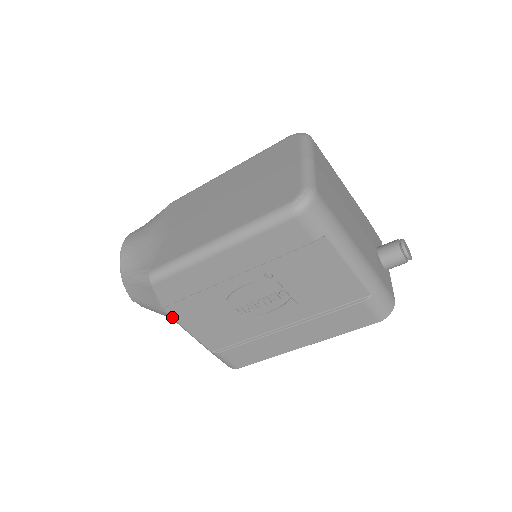
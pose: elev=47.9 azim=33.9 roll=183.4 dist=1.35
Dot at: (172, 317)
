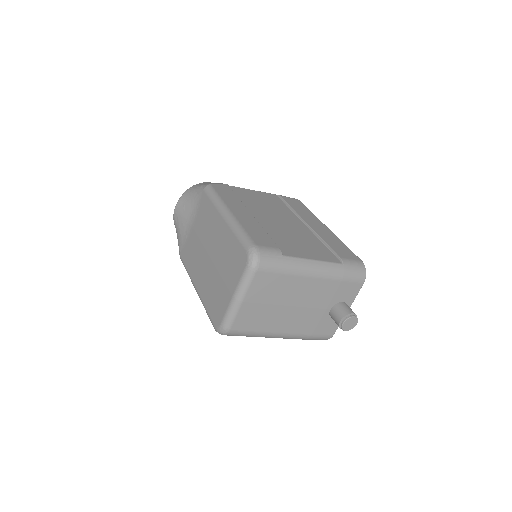
Dot at: occluded
